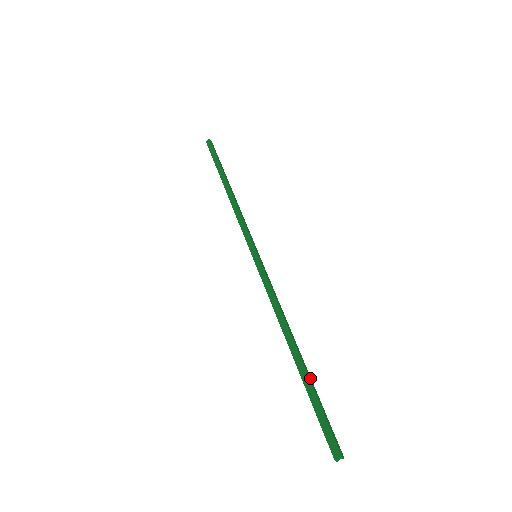
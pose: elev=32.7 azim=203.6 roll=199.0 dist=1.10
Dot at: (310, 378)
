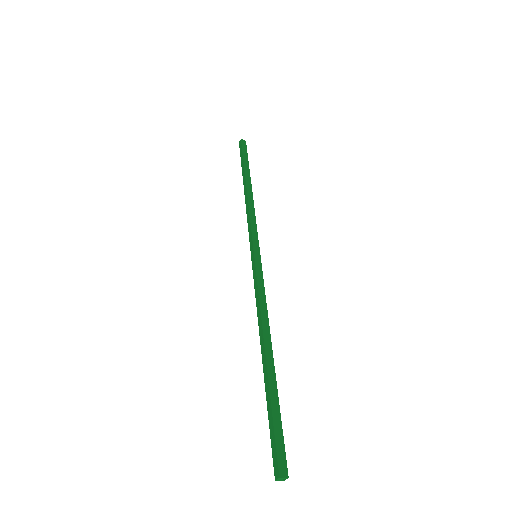
Dot at: (273, 387)
